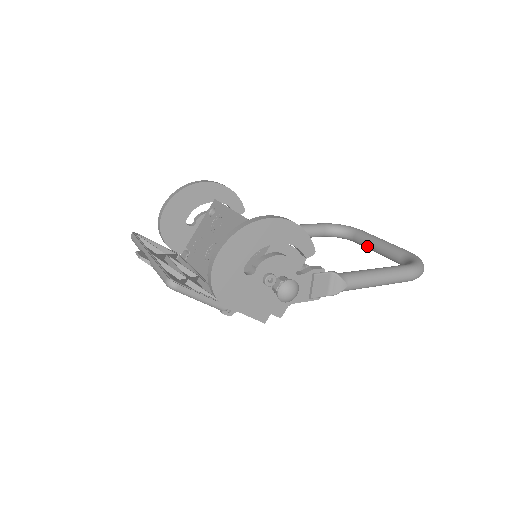
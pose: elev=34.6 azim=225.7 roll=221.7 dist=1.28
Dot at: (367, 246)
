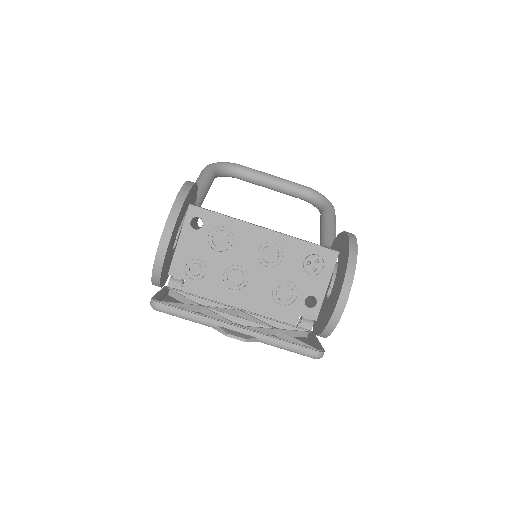
Dot at: (259, 184)
